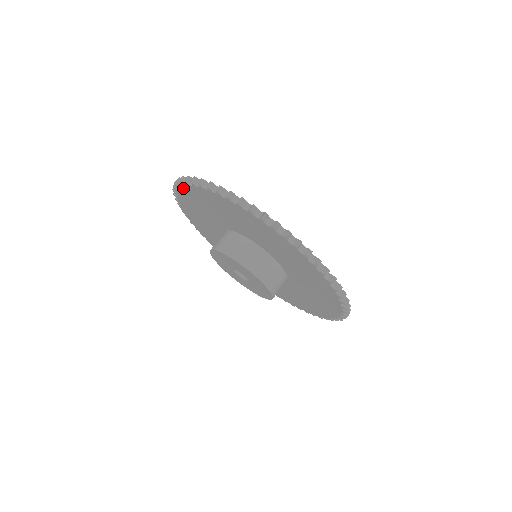
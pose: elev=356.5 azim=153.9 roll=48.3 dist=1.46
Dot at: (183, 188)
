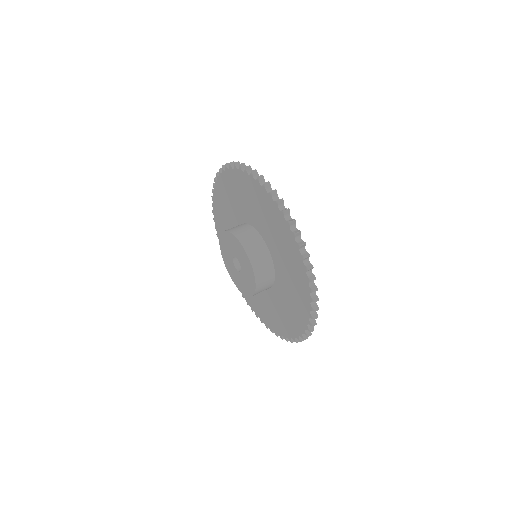
Dot at: (258, 185)
